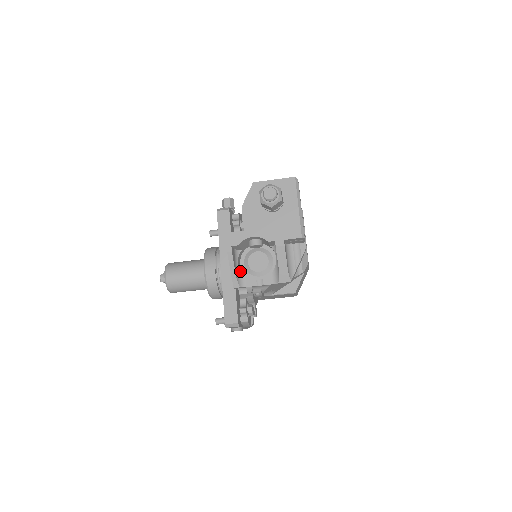
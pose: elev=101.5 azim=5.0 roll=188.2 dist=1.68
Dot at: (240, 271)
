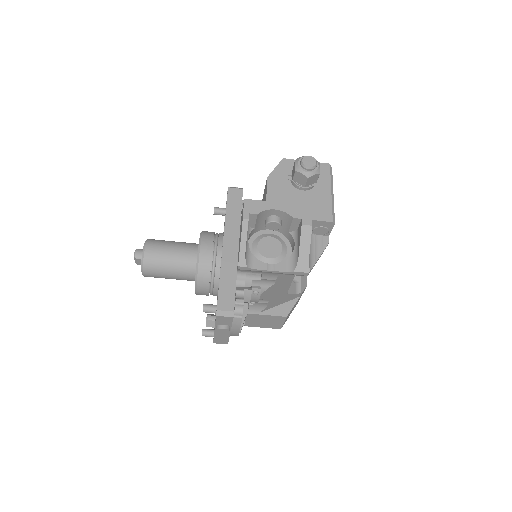
Dot at: (249, 250)
